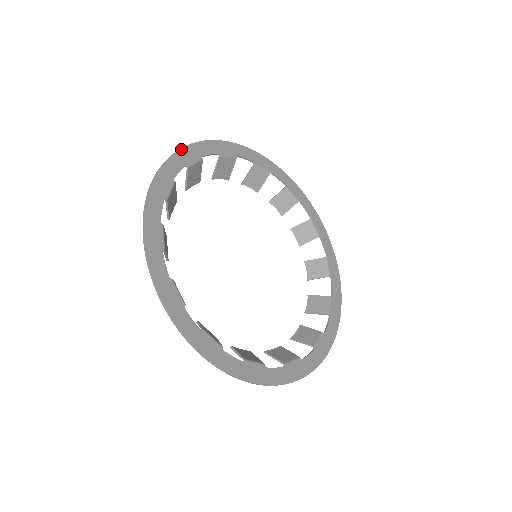
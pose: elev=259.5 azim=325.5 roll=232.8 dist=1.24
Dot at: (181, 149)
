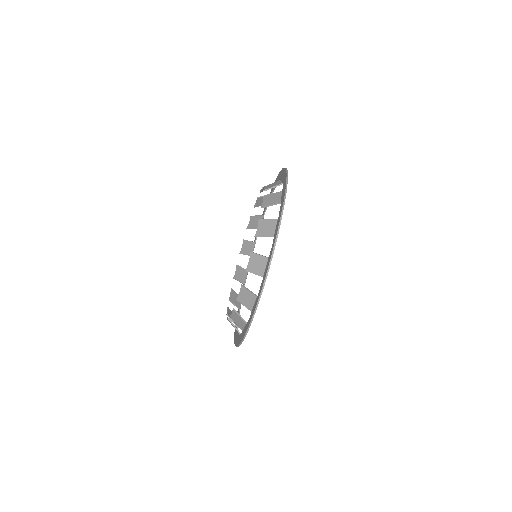
Dot at: occluded
